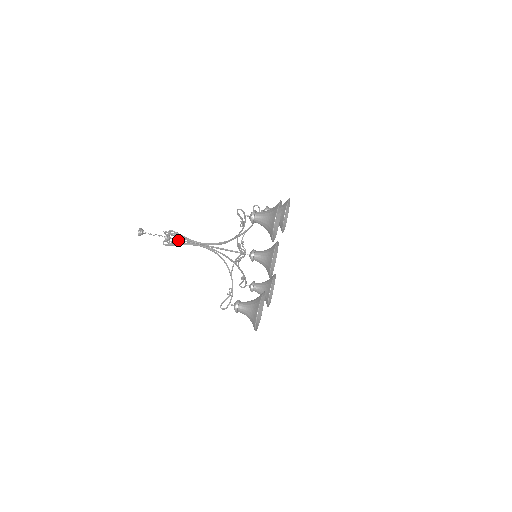
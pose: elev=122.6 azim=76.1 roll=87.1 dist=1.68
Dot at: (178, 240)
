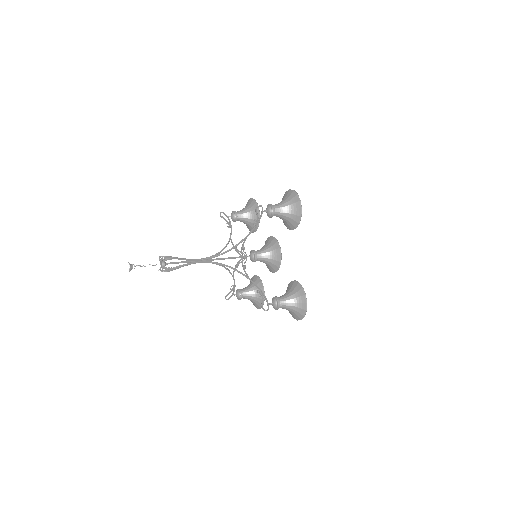
Dot at: (175, 263)
